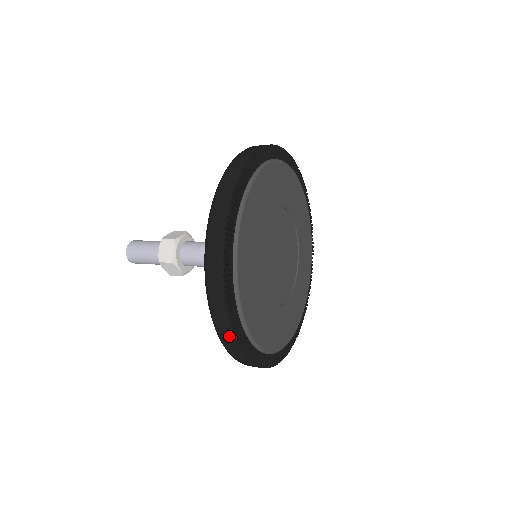
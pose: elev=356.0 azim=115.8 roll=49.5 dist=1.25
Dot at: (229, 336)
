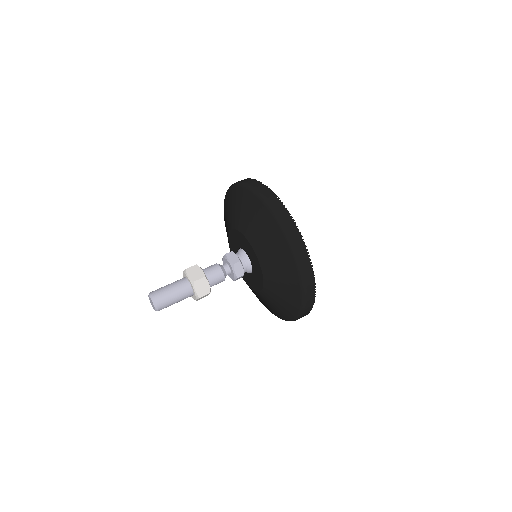
Dot at: (308, 312)
